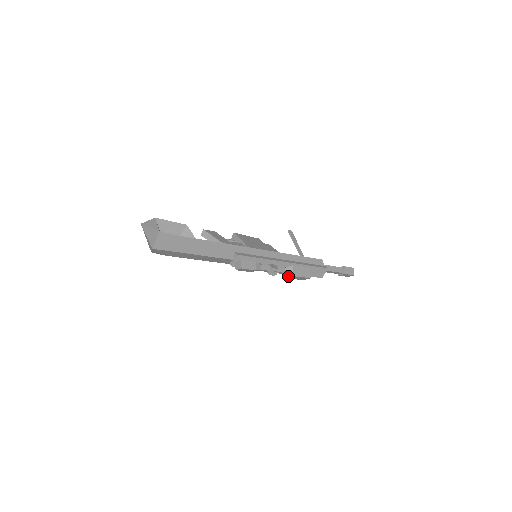
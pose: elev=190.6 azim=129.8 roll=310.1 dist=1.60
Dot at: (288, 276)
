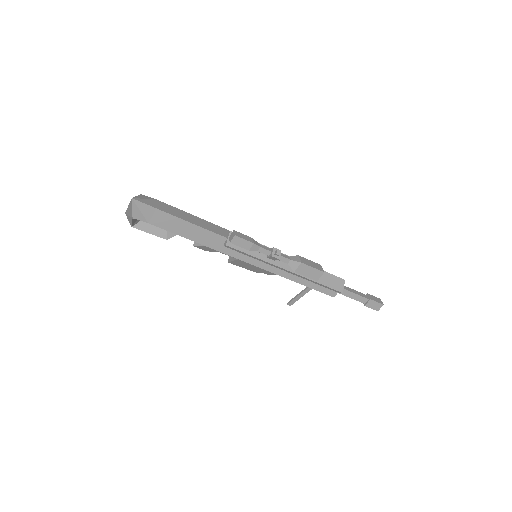
Dot at: (296, 266)
